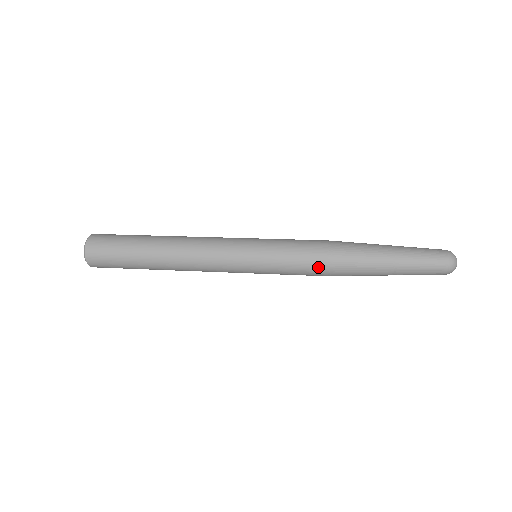
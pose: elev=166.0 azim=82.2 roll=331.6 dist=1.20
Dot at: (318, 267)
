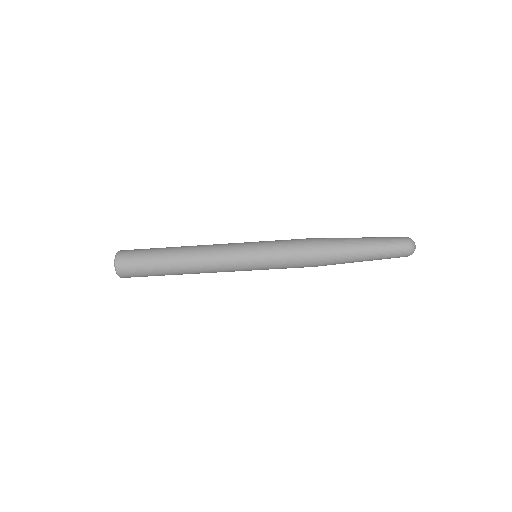
Dot at: (306, 240)
